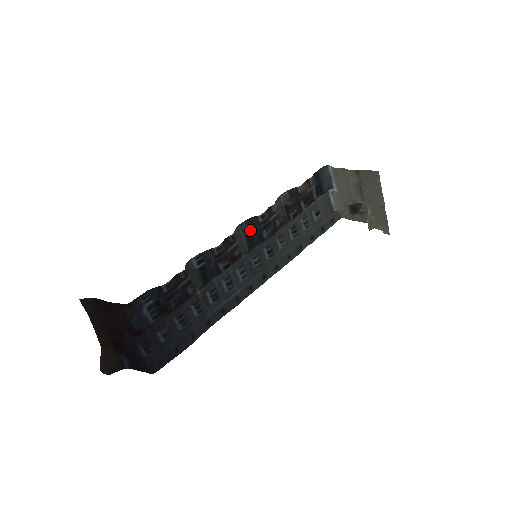
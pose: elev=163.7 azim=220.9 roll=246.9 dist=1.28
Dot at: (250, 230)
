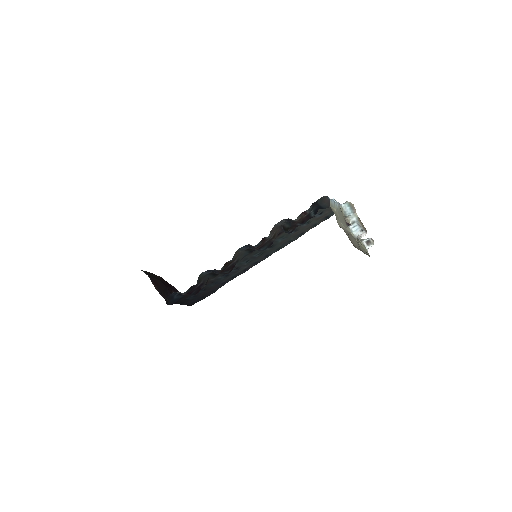
Dot at: (249, 248)
